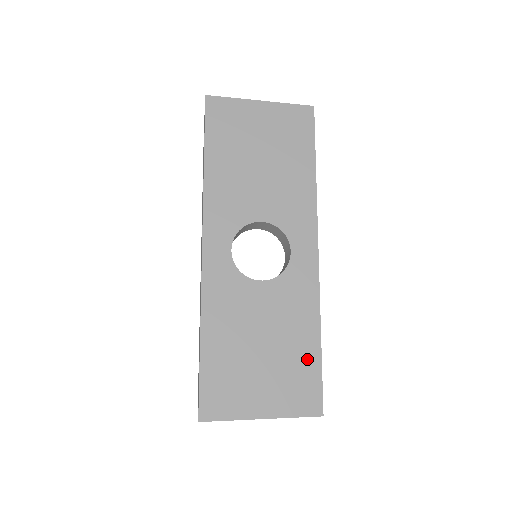
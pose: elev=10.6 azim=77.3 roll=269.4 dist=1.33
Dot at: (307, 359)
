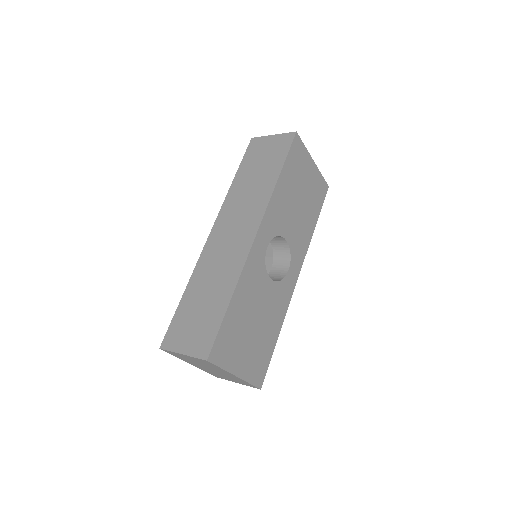
Dot at: (269, 346)
